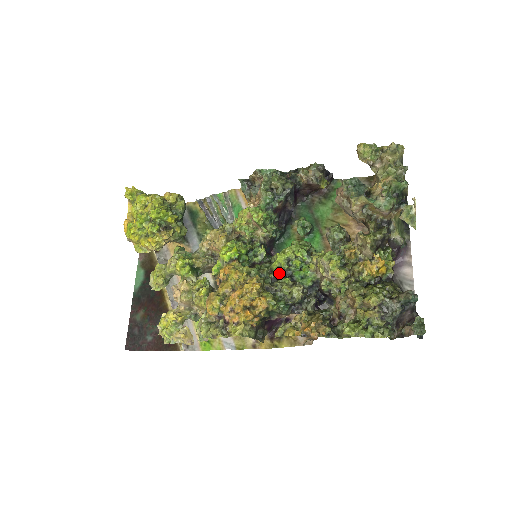
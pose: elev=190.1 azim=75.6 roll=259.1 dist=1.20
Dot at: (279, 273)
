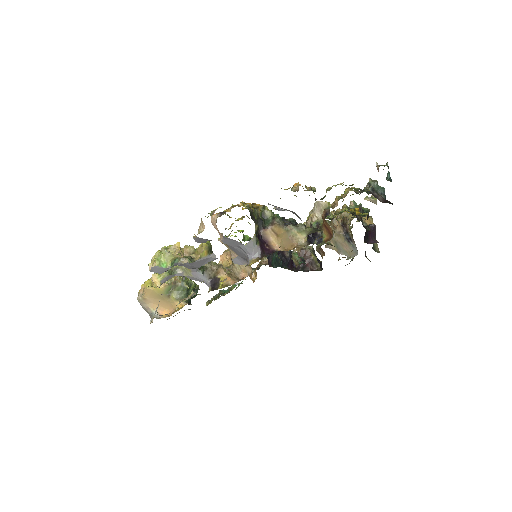
Dot at: occluded
